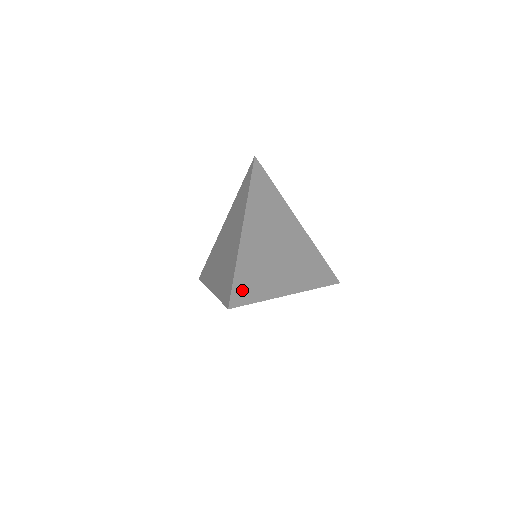
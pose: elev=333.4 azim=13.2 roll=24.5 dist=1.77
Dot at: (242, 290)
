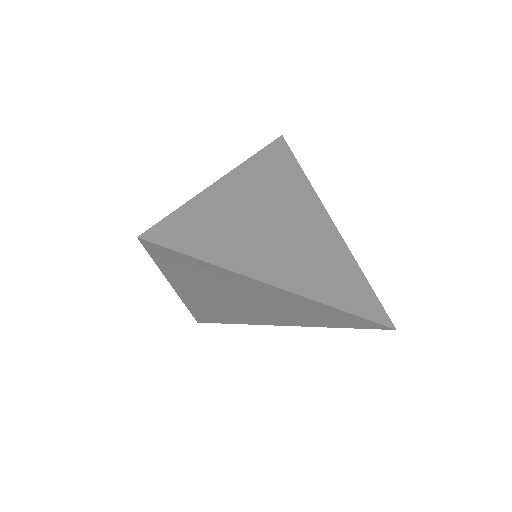
Dot at: (181, 232)
